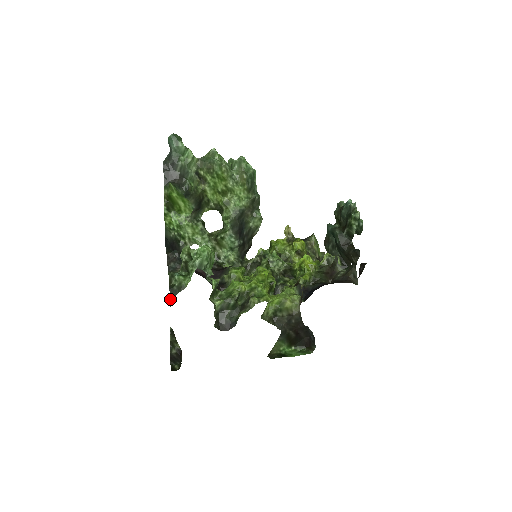
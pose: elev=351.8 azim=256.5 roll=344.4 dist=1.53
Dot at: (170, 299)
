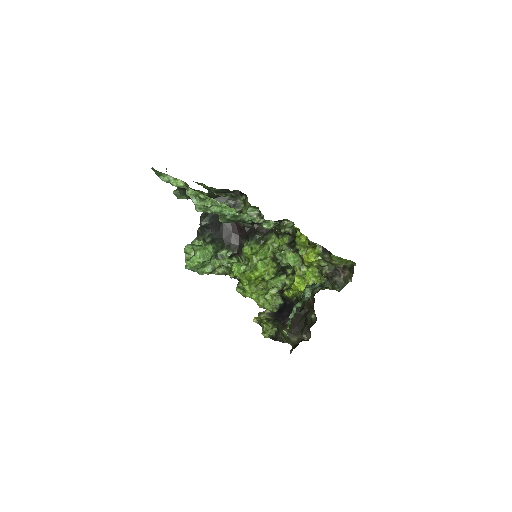
Dot at: occluded
